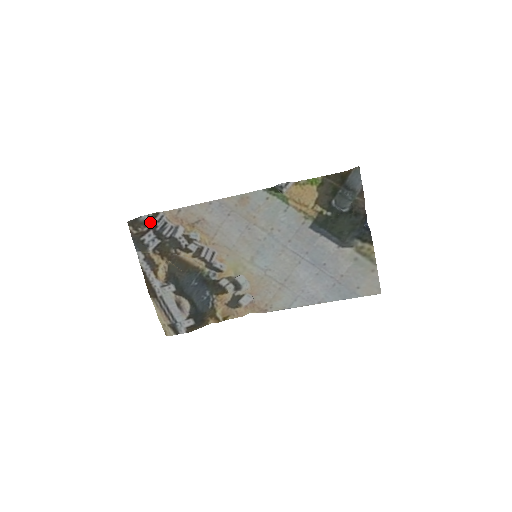
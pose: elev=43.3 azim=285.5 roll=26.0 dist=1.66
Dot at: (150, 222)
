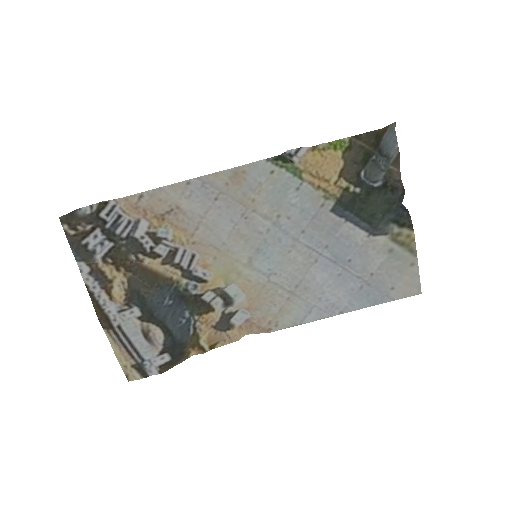
Dot at: (95, 216)
